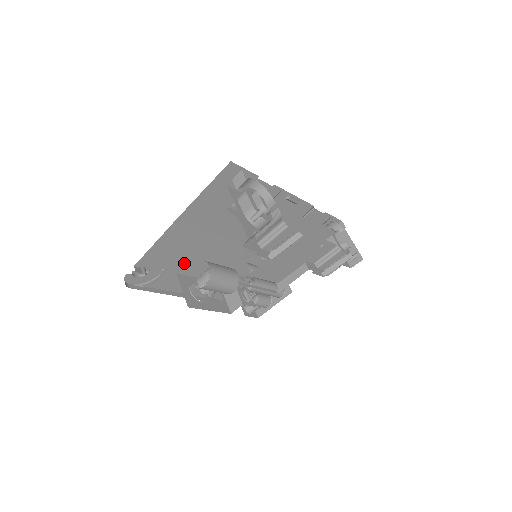
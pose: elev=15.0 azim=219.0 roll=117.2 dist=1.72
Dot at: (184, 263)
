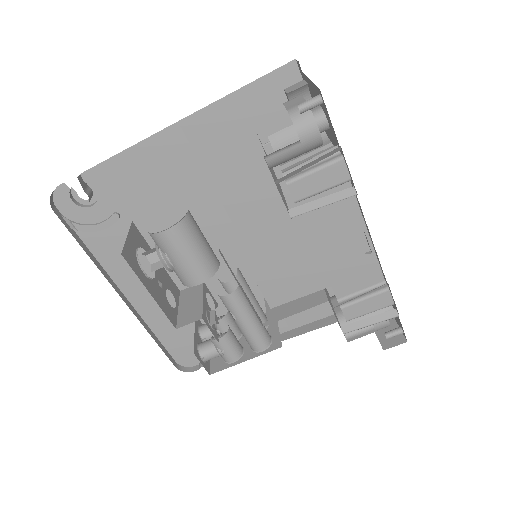
Dot at: (149, 223)
